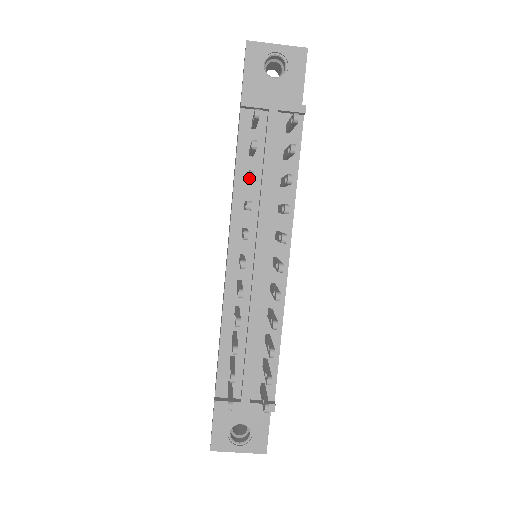
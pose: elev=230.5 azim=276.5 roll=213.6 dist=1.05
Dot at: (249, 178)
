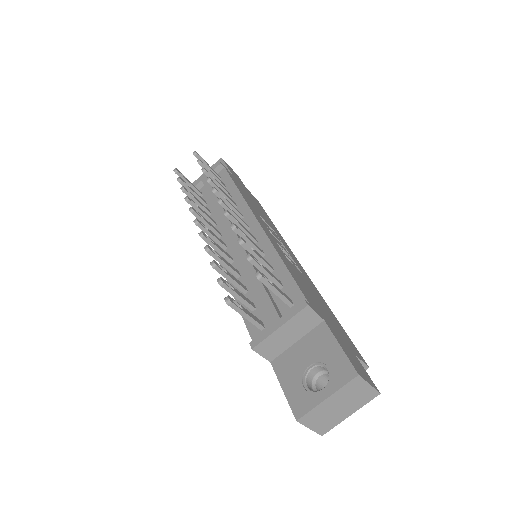
Dot at: (182, 190)
